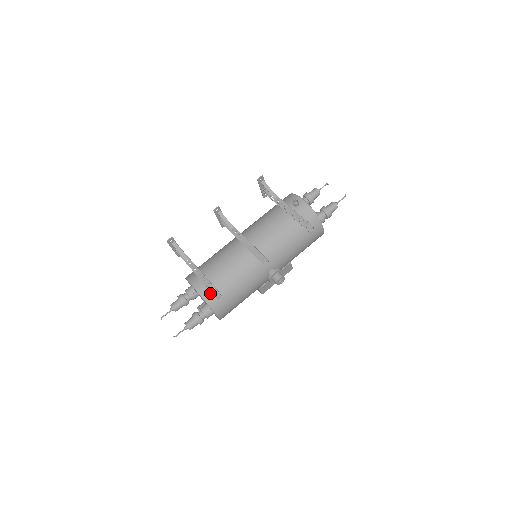
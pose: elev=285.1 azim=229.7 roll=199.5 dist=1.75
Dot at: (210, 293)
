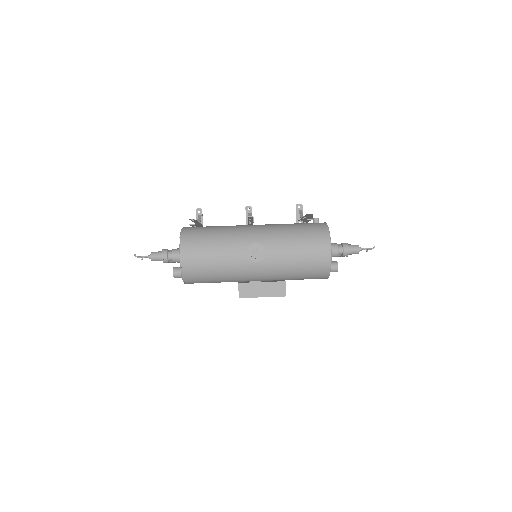
Dot at: (190, 230)
